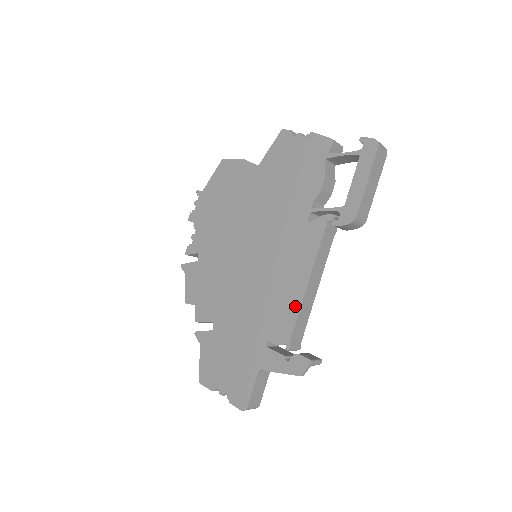
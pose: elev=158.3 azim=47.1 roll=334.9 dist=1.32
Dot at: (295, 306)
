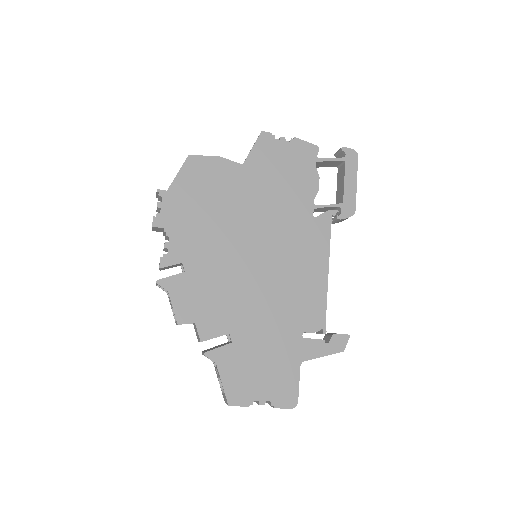
Dot at: (322, 293)
